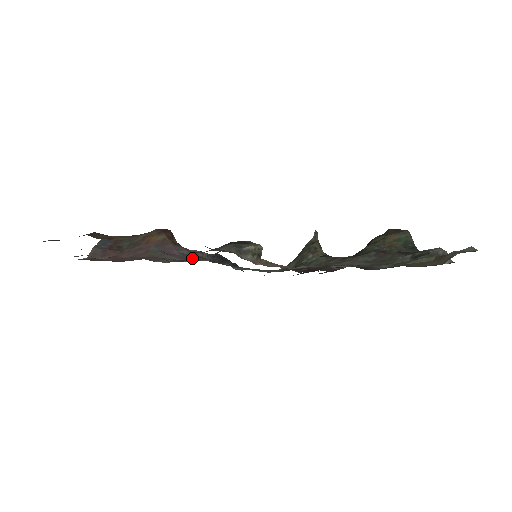
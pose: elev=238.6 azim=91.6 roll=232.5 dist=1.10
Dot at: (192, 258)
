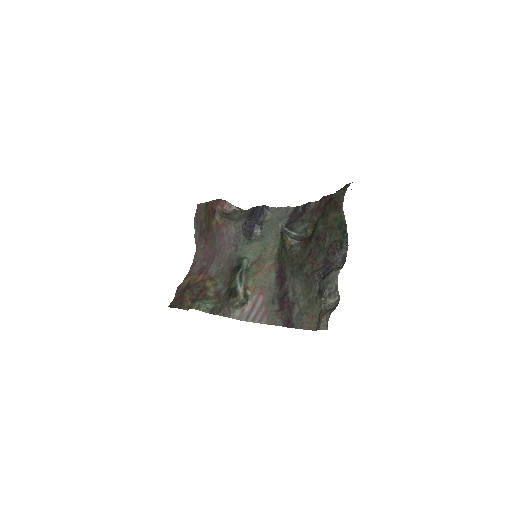
Dot at: (234, 244)
